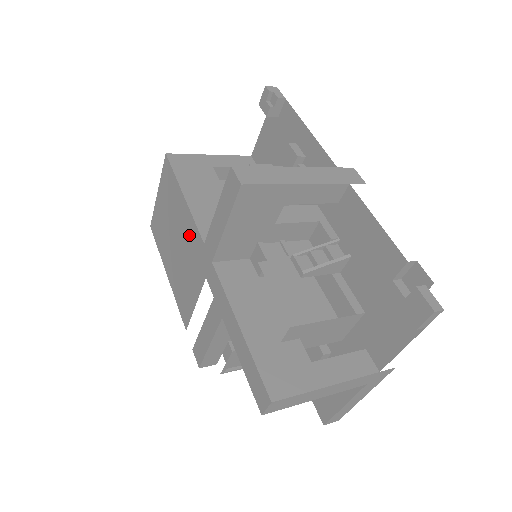
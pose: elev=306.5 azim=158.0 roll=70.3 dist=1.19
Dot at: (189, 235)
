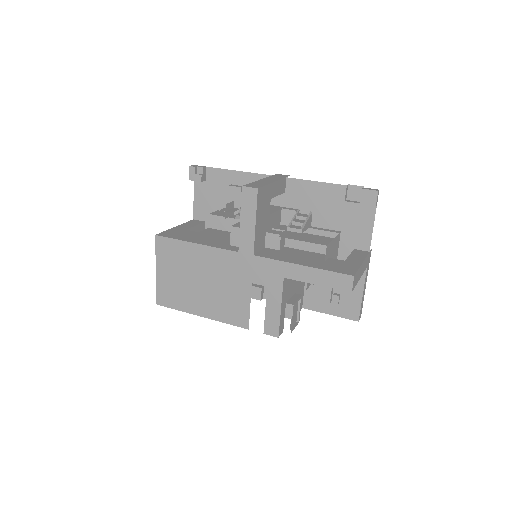
Dot at: (217, 262)
